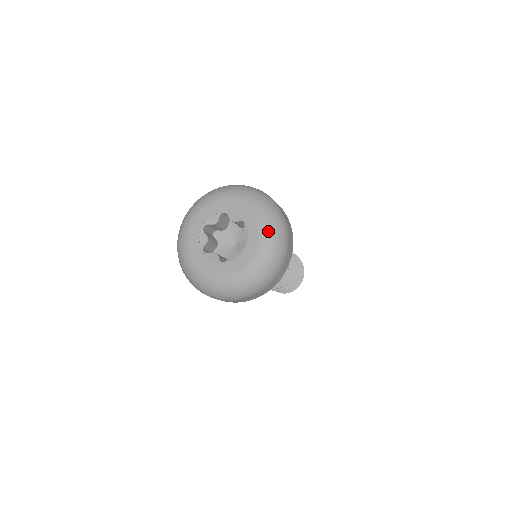
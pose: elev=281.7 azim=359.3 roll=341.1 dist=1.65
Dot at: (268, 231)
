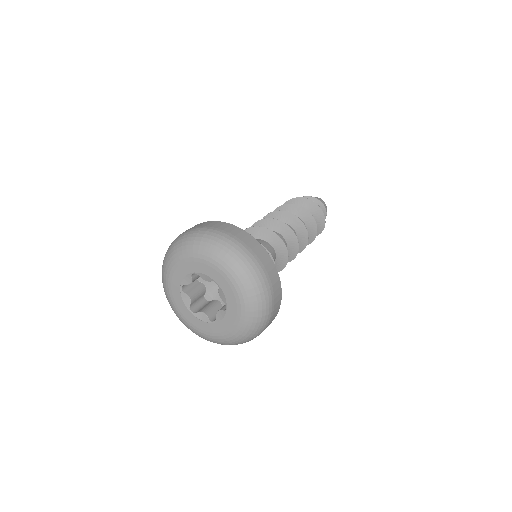
Dot at: (205, 254)
